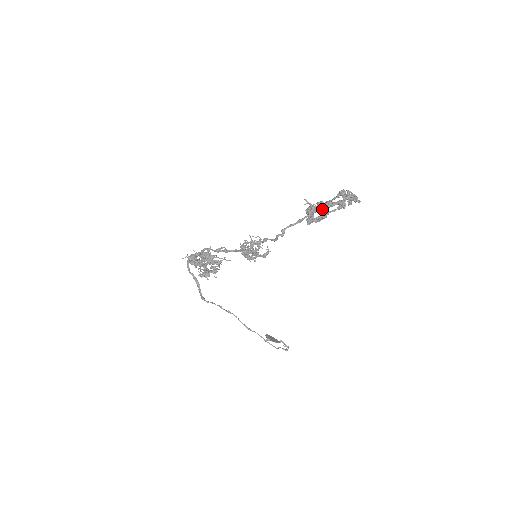
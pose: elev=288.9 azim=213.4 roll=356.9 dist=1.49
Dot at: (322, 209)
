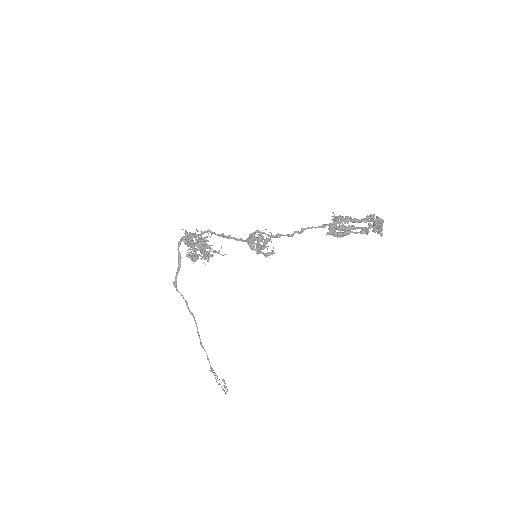
Dot at: occluded
